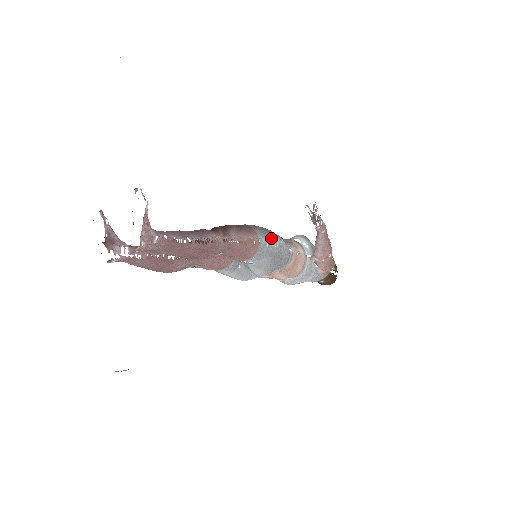
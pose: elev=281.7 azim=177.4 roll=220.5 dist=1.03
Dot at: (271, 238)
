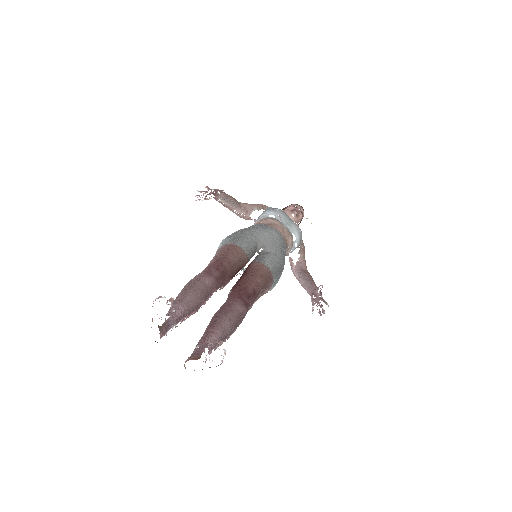
Dot at: occluded
